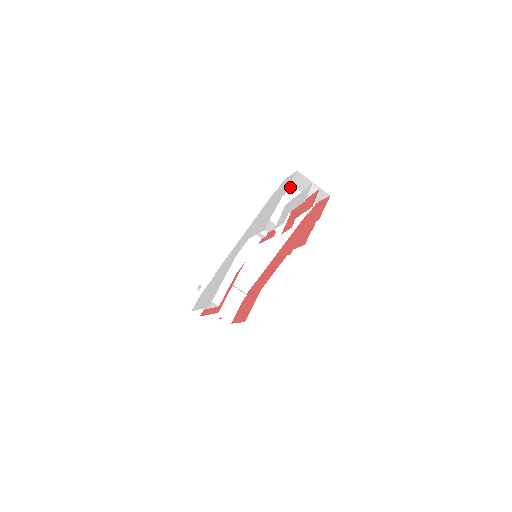
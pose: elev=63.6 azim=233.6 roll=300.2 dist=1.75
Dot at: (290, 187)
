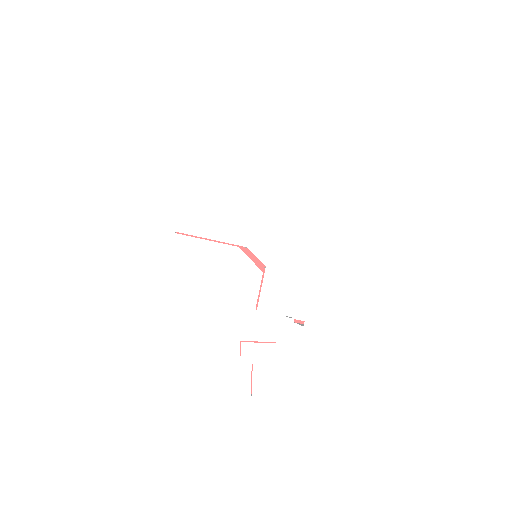
Dot at: occluded
